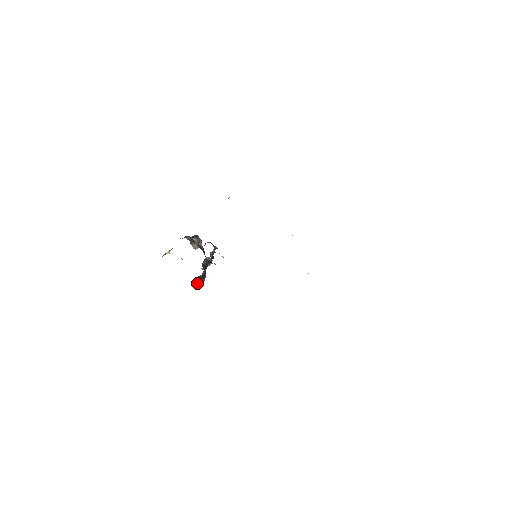
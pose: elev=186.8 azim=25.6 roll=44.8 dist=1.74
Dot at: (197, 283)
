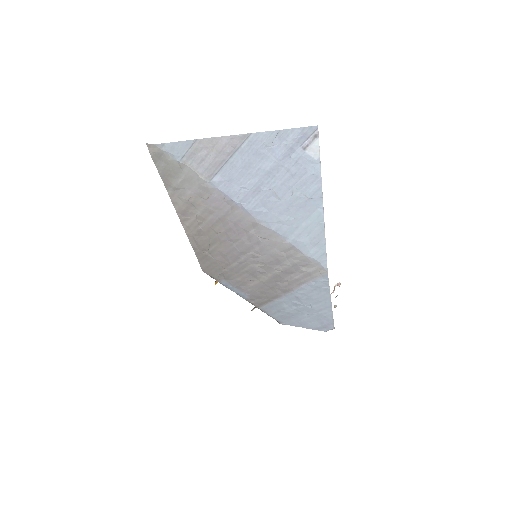
Dot at: occluded
